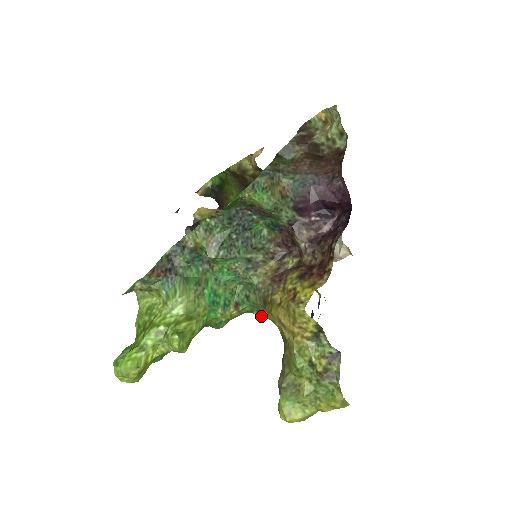
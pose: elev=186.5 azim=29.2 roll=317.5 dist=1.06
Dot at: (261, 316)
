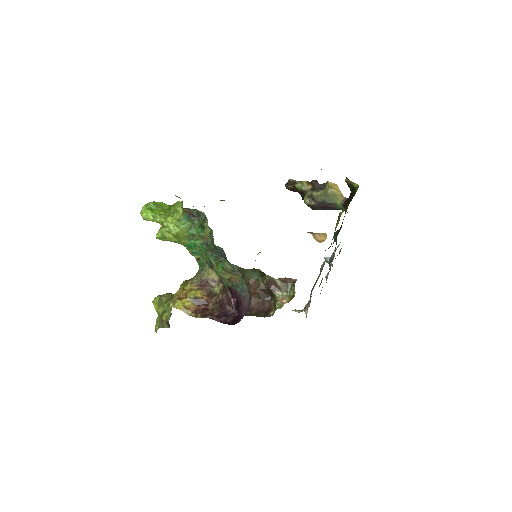
Dot at: occluded
